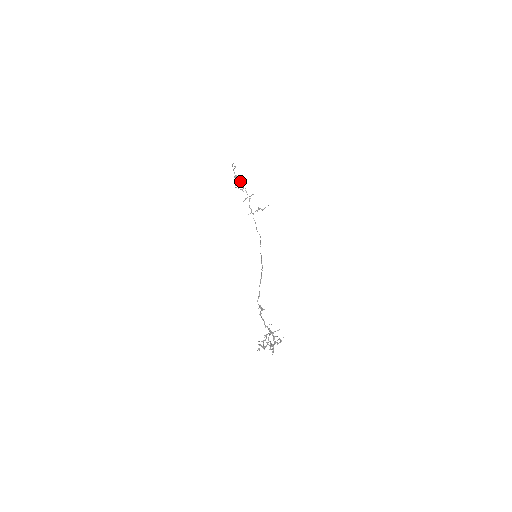
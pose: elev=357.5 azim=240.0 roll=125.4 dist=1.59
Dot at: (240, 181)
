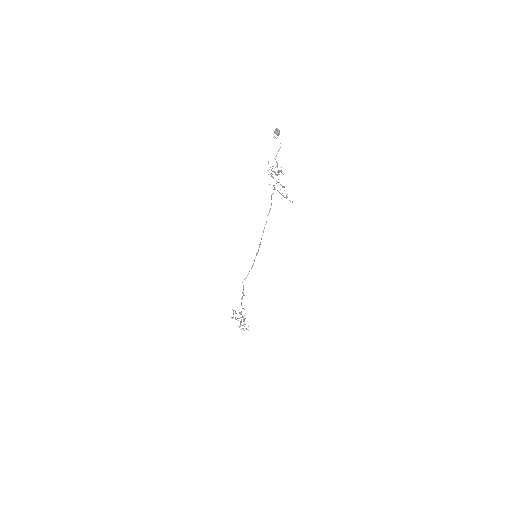
Dot at: occluded
